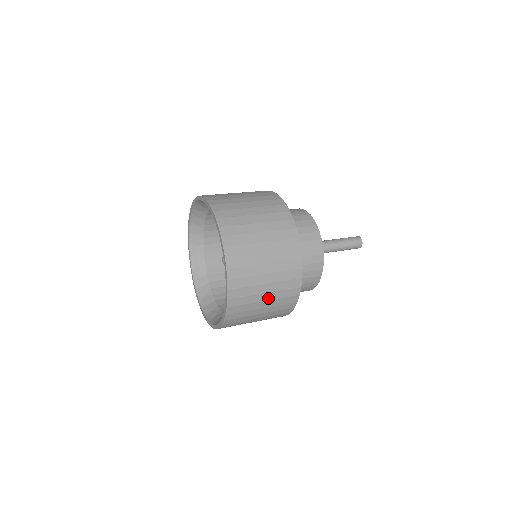
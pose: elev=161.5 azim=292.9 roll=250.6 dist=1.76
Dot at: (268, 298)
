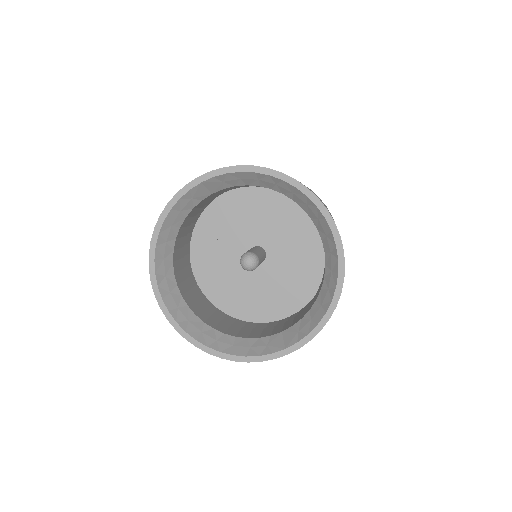
Dot at: occluded
